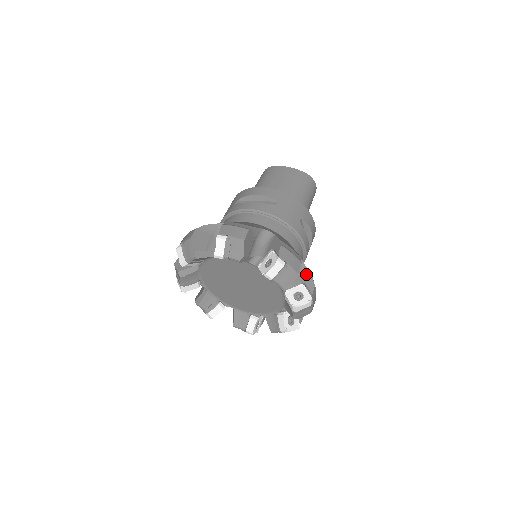
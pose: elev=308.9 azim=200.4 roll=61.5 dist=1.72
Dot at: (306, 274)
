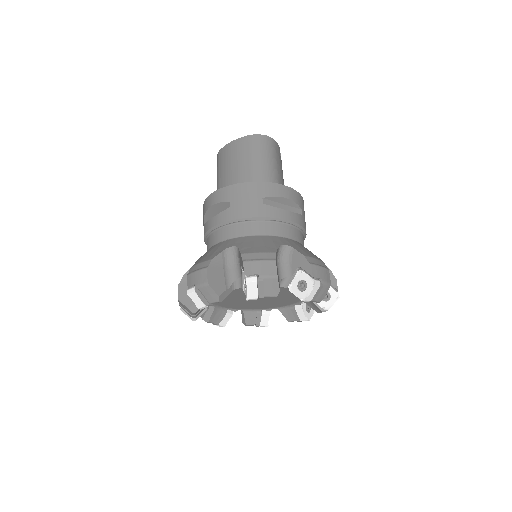
Dot at: (297, 257)
